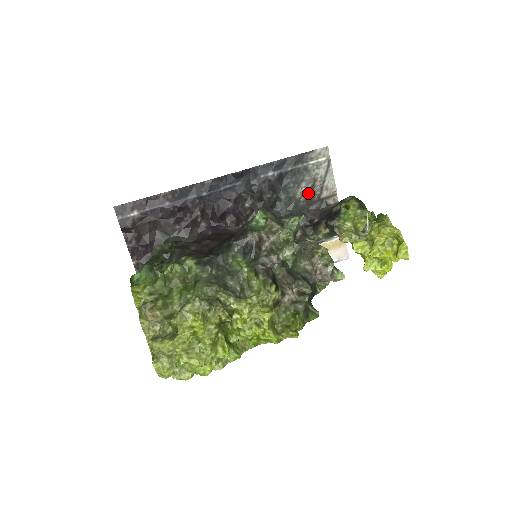
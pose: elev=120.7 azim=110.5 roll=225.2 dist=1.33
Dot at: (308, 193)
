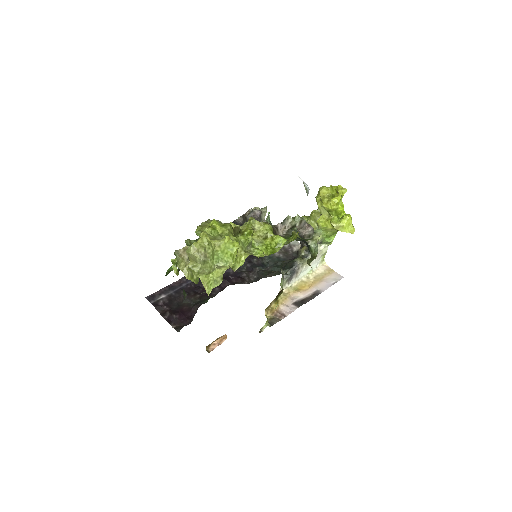
Dot at: (283, 252)
